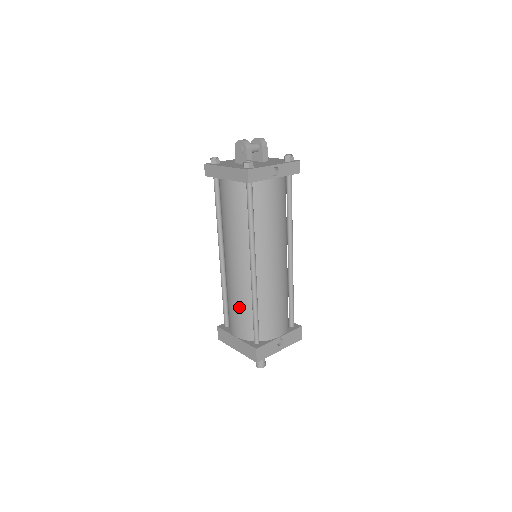
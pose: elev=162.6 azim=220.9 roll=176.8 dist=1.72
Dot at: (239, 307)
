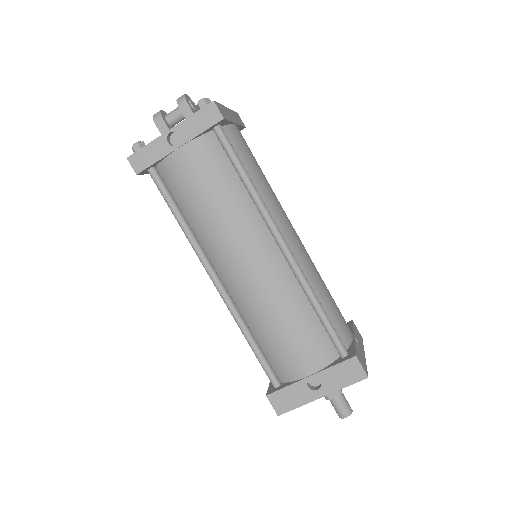
Dot at: occluded
